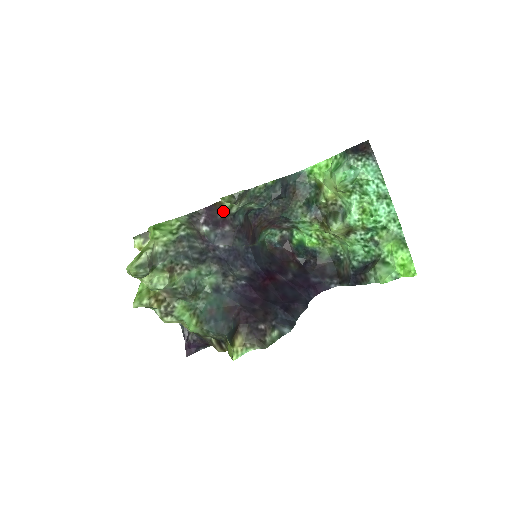
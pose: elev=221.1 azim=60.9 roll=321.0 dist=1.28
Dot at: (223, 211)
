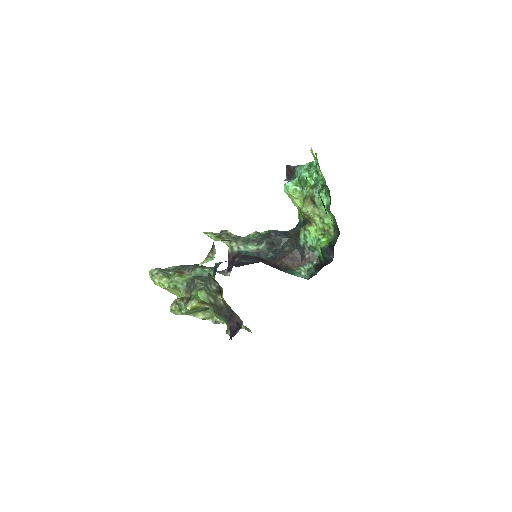
Dot at: (229, 254)
